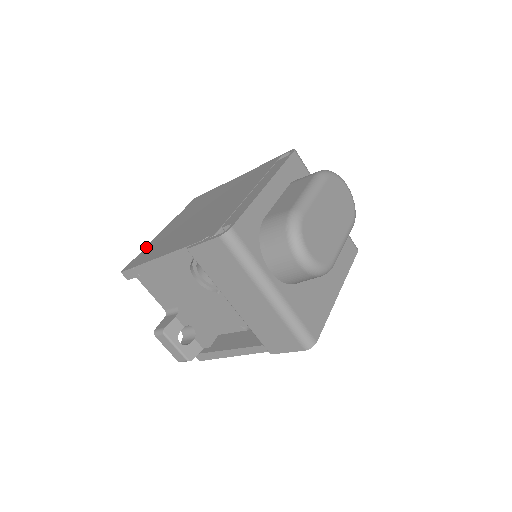
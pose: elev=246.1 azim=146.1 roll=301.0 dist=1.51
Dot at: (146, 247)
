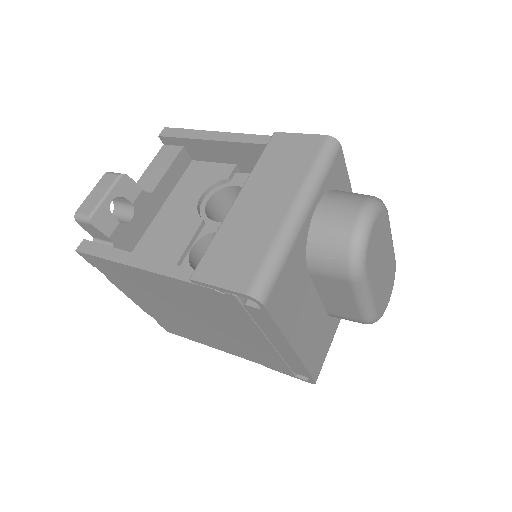
Dot at: occluded
